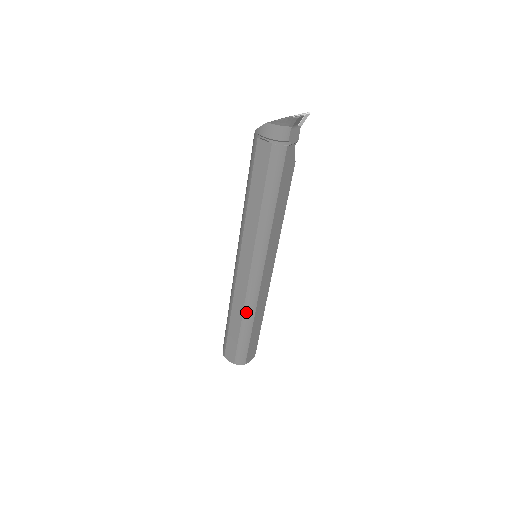
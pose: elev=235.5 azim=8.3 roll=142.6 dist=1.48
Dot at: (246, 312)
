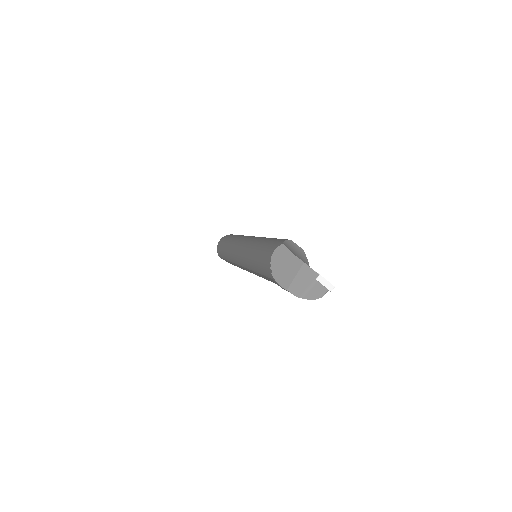
Dot at: occluded
